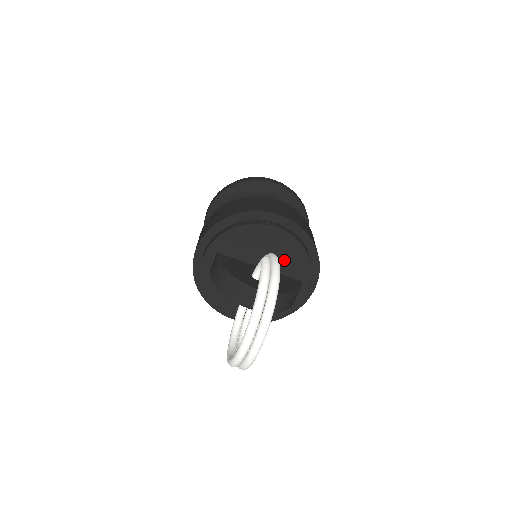
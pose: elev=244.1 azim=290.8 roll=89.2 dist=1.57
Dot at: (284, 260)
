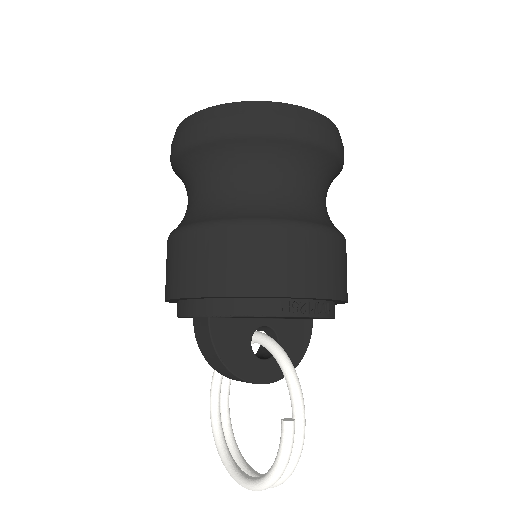
Dot at: (301, 318)
